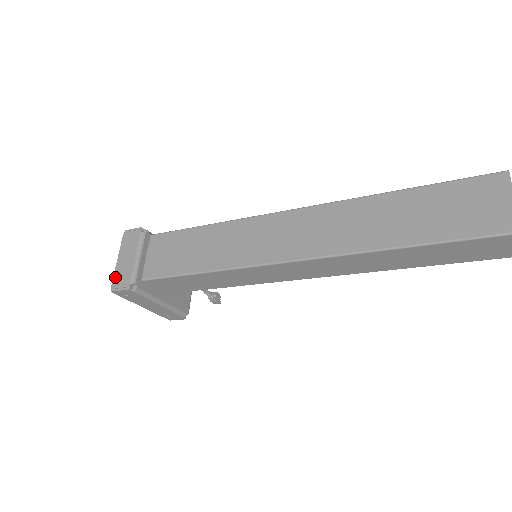
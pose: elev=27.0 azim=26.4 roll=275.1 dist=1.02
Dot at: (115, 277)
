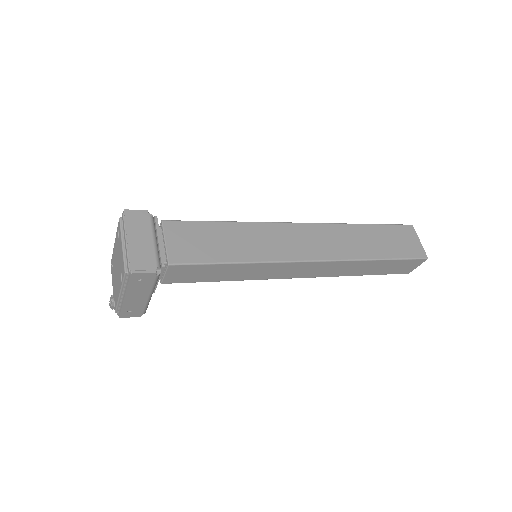
Dot at: (132, 258)
